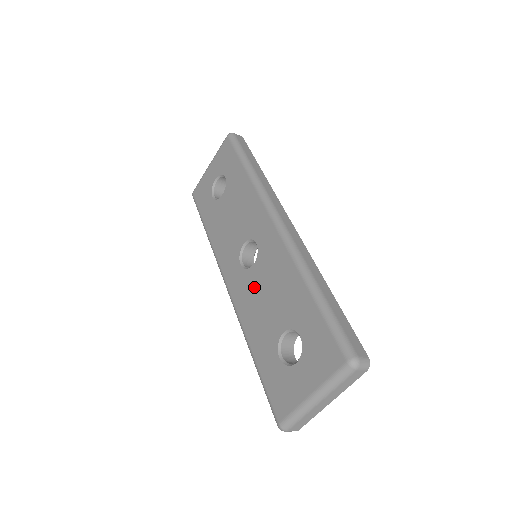
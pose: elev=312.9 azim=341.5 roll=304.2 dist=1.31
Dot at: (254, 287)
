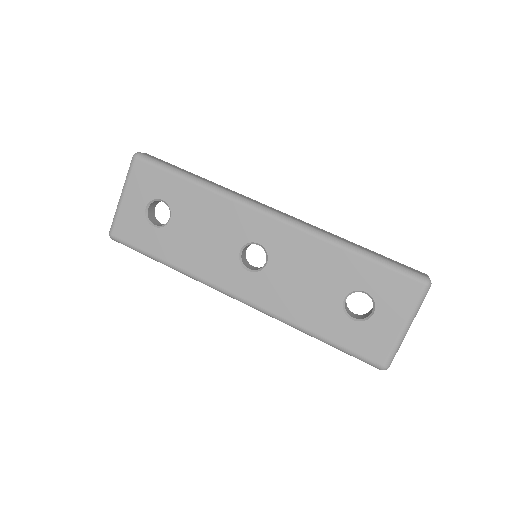
Dot at: (282, 281)
